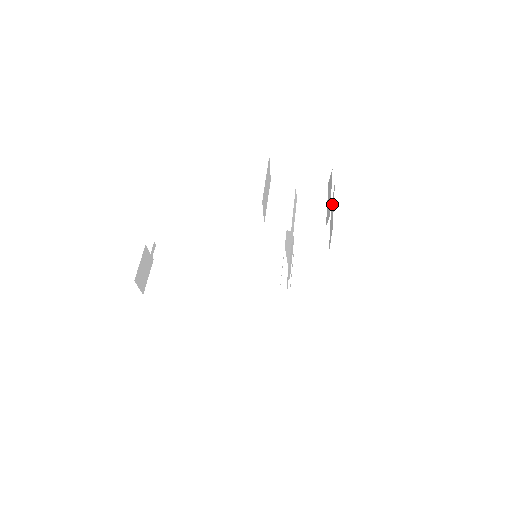
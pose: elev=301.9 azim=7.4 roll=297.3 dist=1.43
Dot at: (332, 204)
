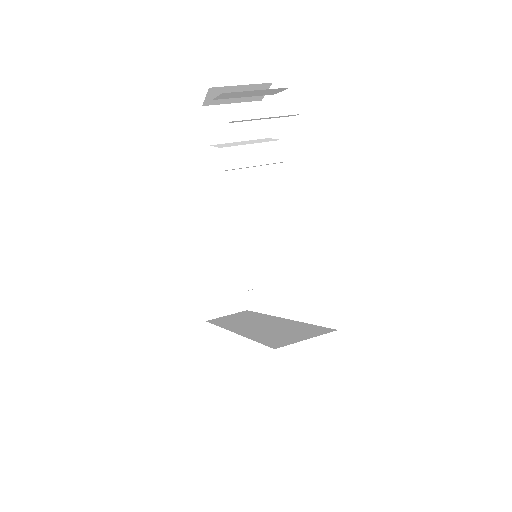
Dot at: occluded
